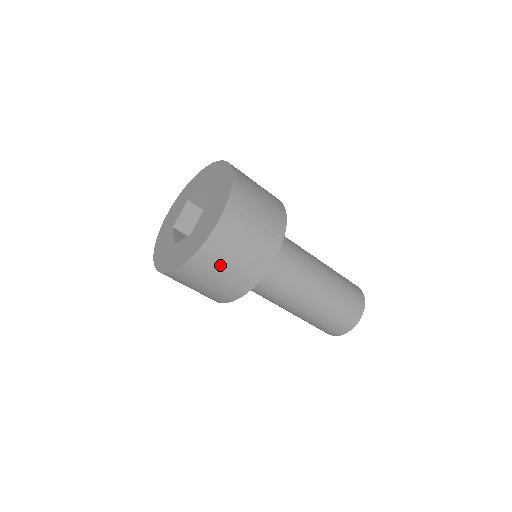
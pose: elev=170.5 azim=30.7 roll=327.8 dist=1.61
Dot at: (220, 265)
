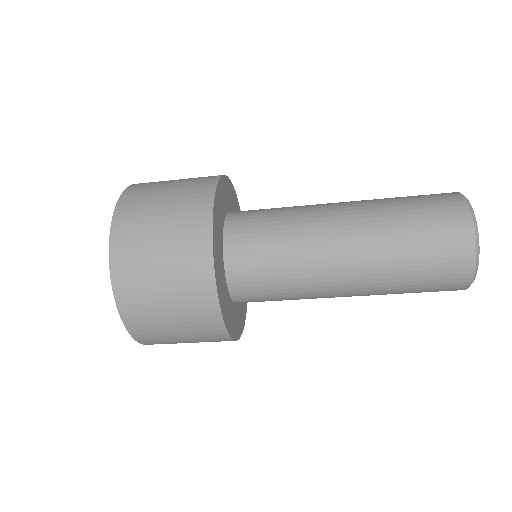
Dot at: (164, 329)
